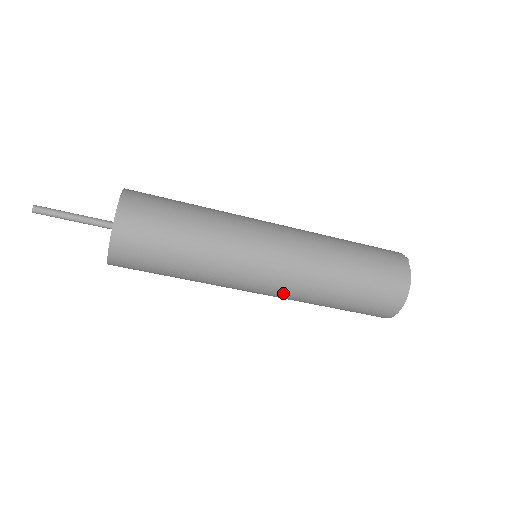
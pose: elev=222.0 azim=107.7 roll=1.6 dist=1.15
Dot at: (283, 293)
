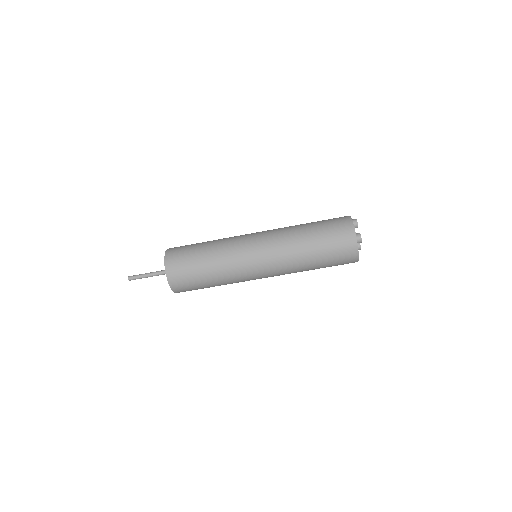
Dot at: (275, 263)
